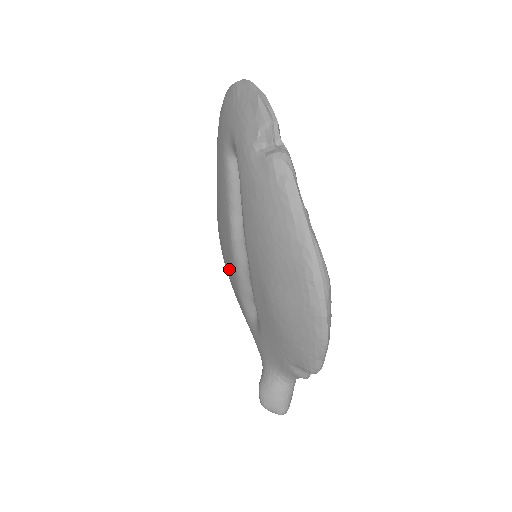
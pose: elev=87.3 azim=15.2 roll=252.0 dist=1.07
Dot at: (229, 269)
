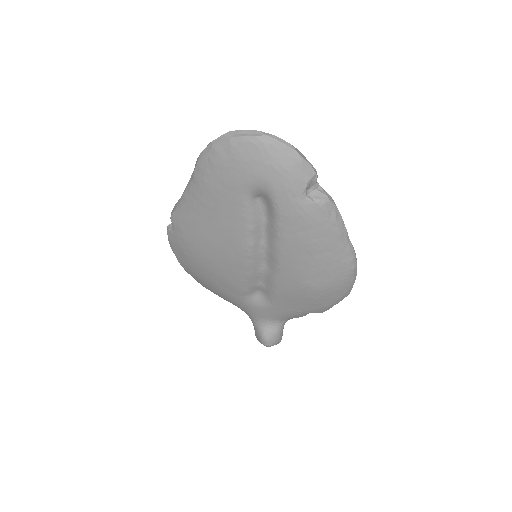
Dot at: (226, 273)
